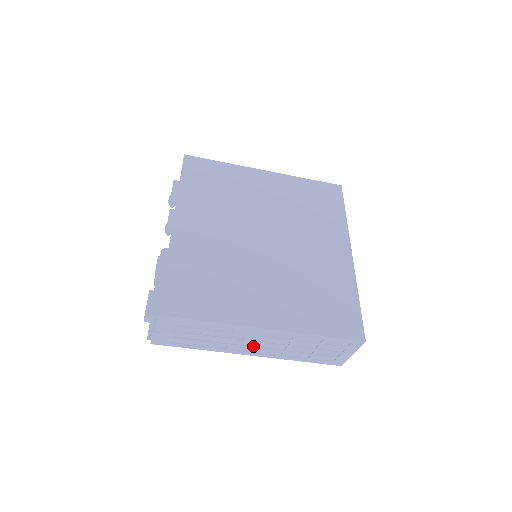
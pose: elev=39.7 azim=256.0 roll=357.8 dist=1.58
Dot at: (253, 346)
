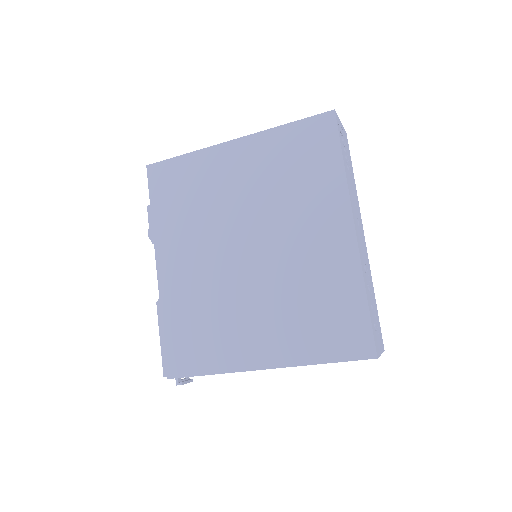
Dot at: occluded
